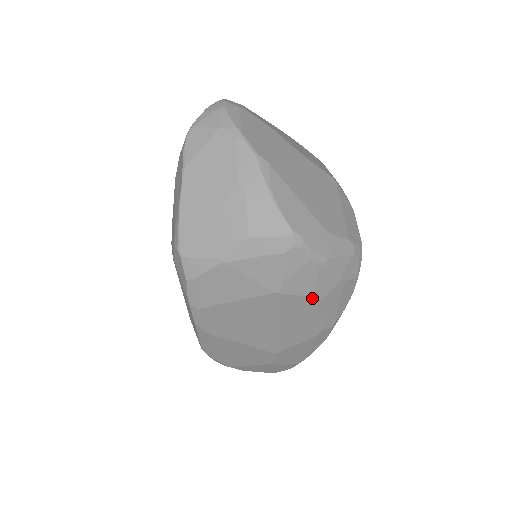
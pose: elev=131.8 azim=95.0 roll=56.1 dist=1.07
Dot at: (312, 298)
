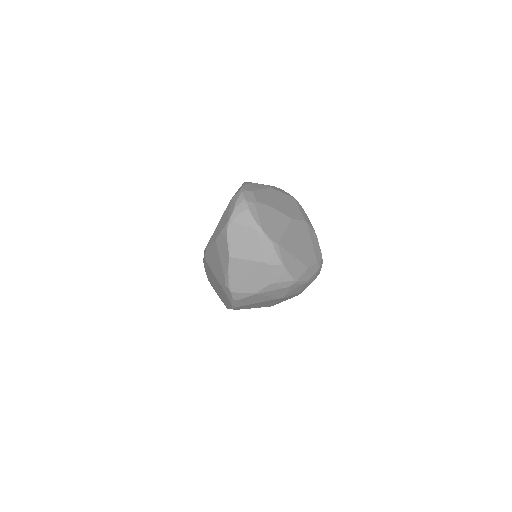
Dot at: occluded
